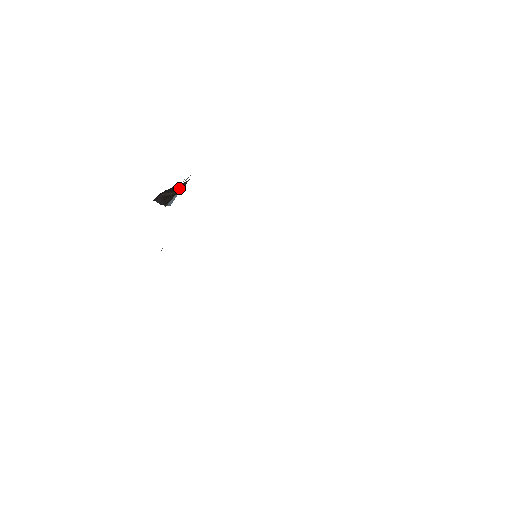
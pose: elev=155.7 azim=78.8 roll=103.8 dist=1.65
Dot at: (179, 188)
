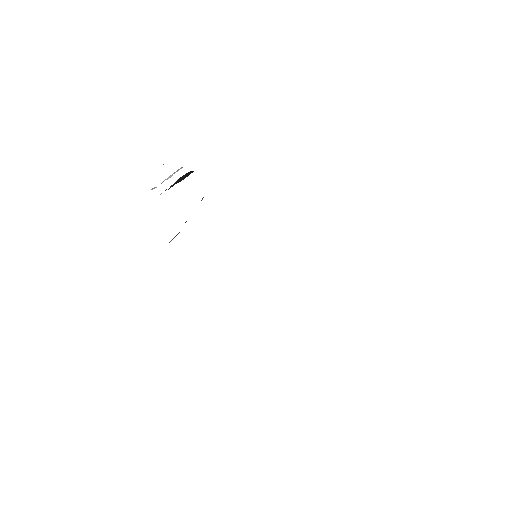
Dot at: occluded
